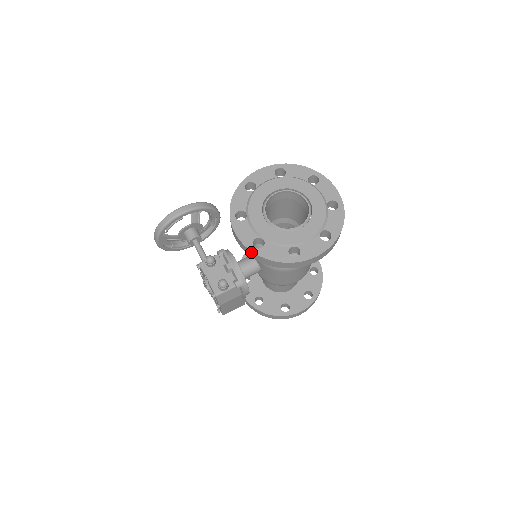
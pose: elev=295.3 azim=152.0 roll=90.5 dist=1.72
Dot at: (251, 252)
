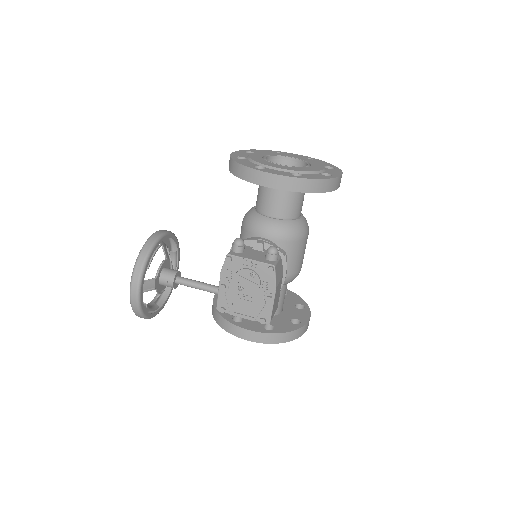
Dot at: (298, 180)
